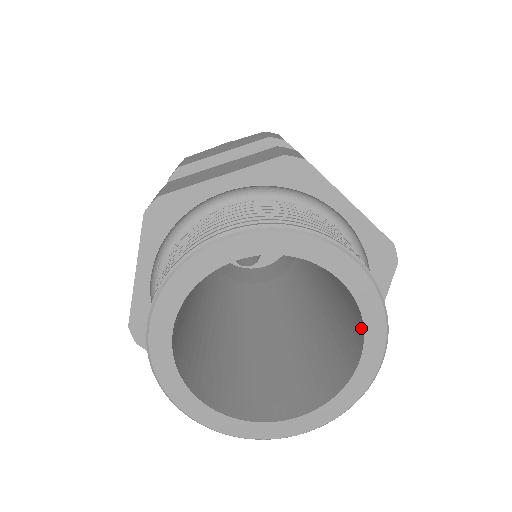
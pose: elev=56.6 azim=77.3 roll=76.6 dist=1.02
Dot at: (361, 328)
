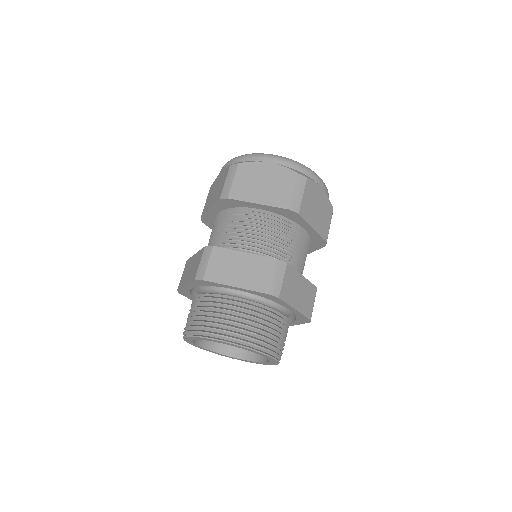
Dot at: occluded
